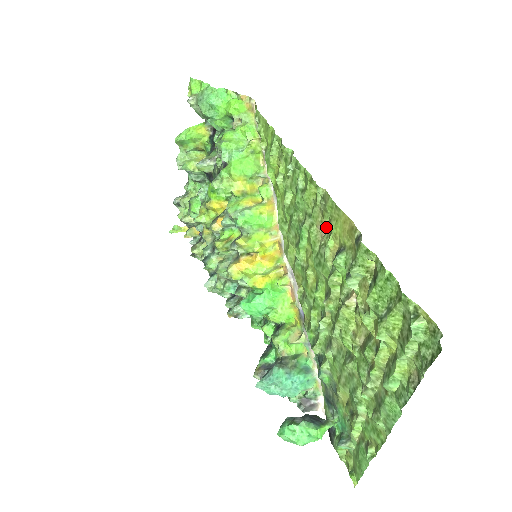
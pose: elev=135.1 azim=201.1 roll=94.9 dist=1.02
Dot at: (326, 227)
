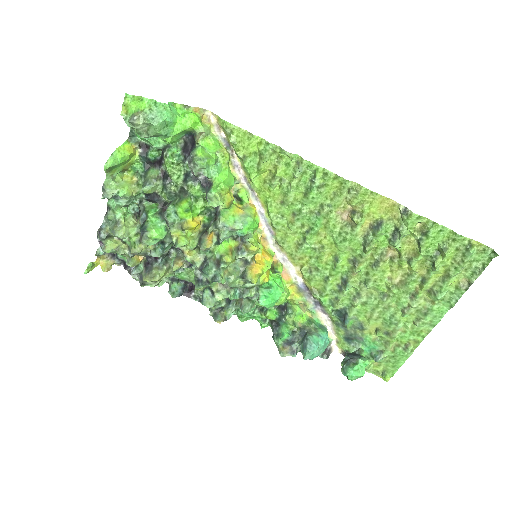
Dot at: (349, 210)
